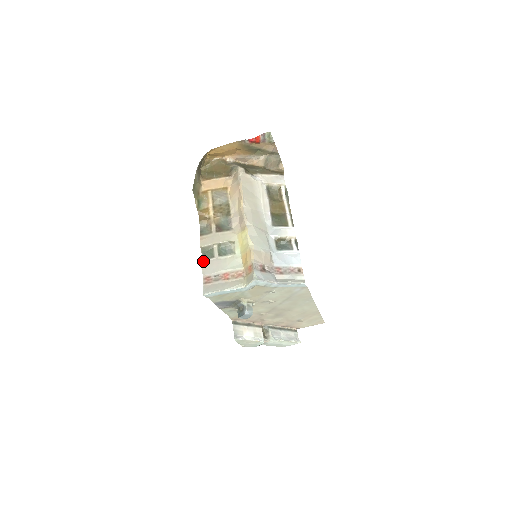
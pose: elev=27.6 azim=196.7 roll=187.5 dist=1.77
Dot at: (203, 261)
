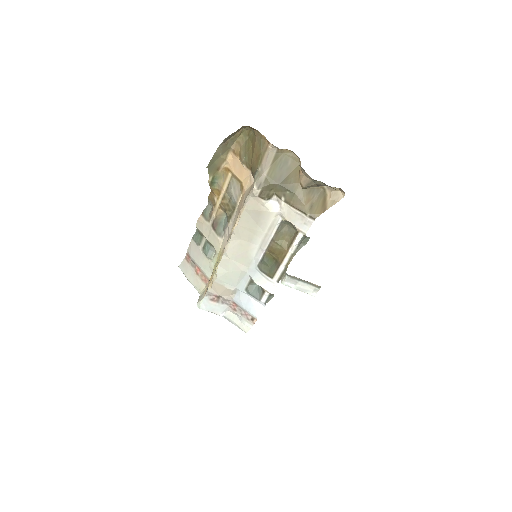
Dot at: (192, 239)
